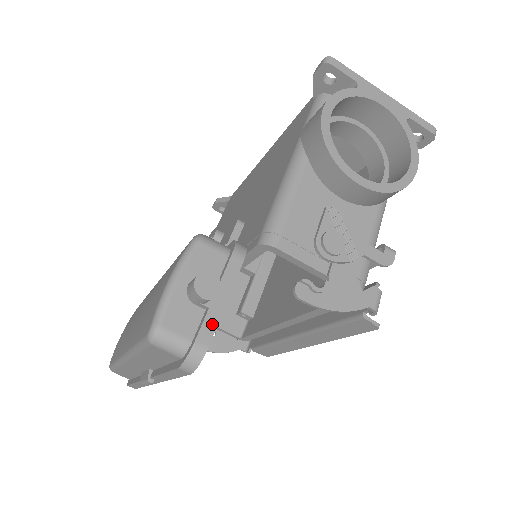
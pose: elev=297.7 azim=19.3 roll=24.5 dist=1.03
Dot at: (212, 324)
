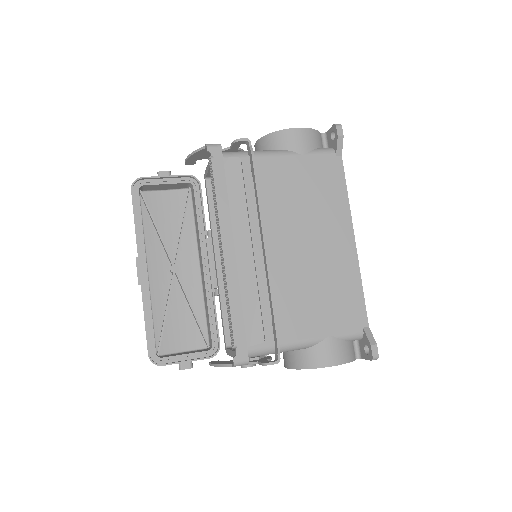
Dot at: (152, 177)
